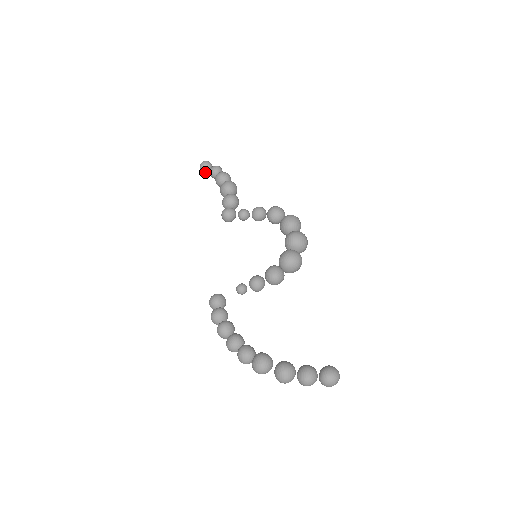
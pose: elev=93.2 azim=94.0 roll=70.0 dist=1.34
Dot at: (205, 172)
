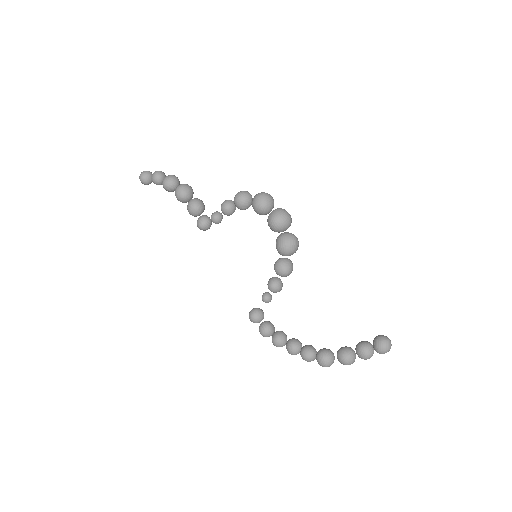
Dot at: occluded
